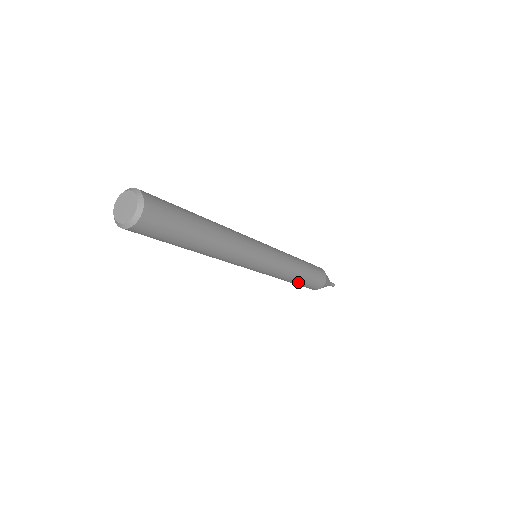
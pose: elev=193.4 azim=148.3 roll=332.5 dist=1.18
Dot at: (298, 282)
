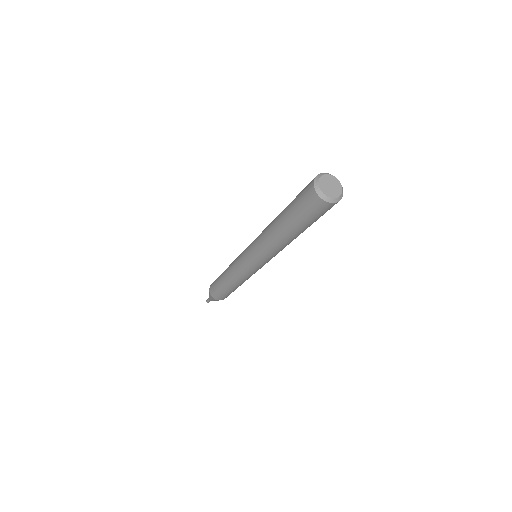
Dot at: (231, 288)
